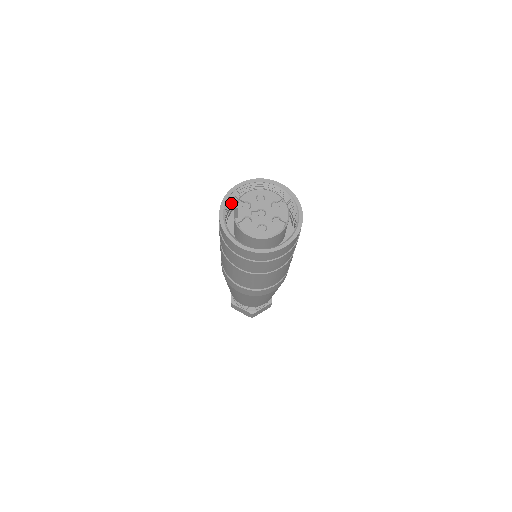
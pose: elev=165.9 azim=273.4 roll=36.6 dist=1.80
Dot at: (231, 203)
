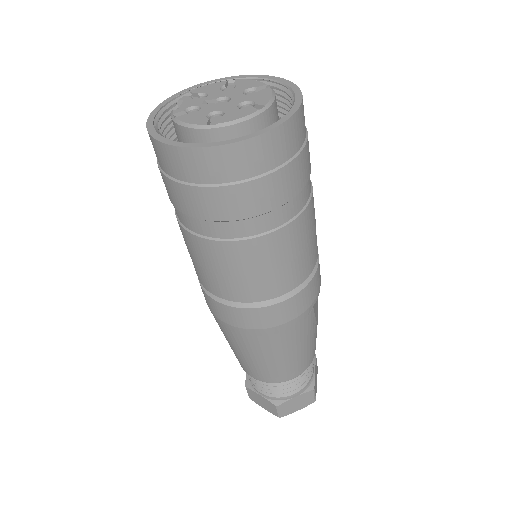
Dot at: occluded
